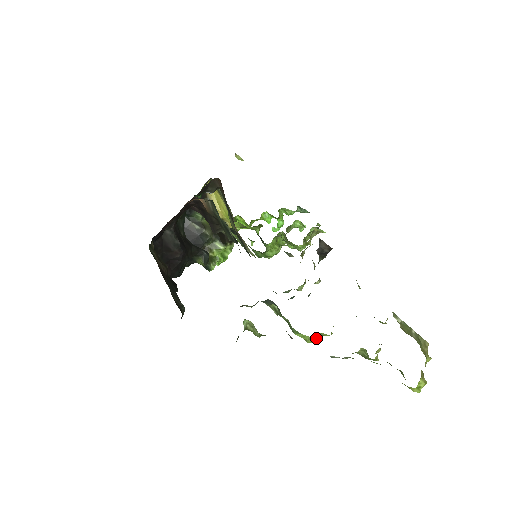
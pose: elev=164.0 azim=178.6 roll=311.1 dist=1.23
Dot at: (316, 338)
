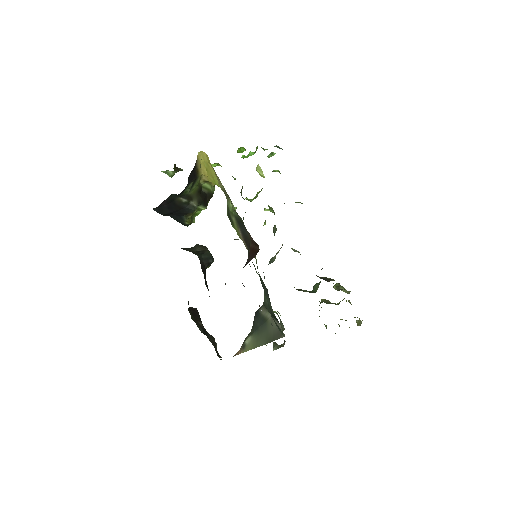
Dot at: occluded
